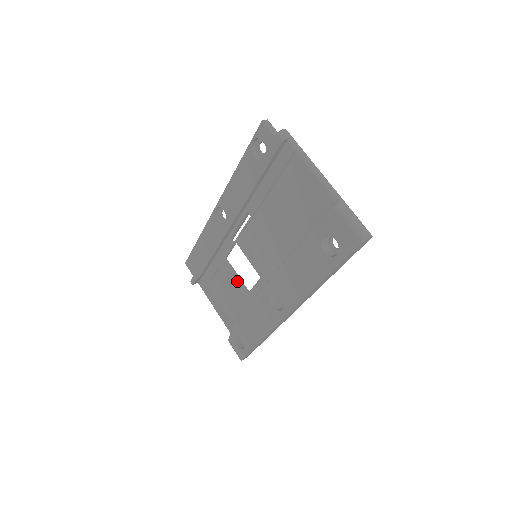
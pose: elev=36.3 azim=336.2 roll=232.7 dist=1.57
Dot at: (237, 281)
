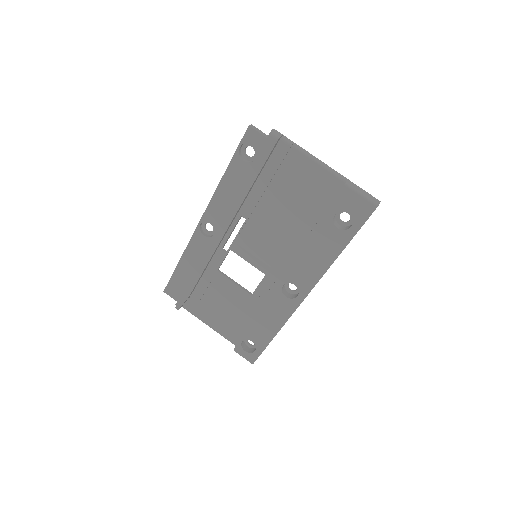
Dot at: (236, 287)
